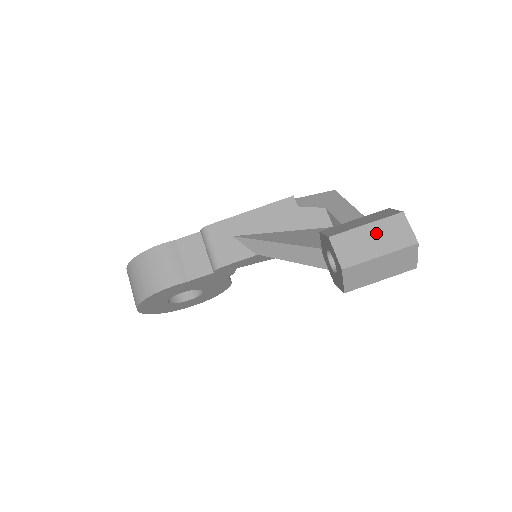
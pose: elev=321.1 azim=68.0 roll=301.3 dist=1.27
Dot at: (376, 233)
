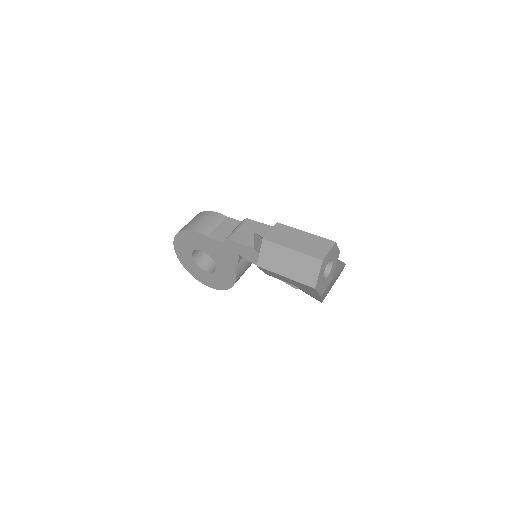
Dot at: (305, 239)
